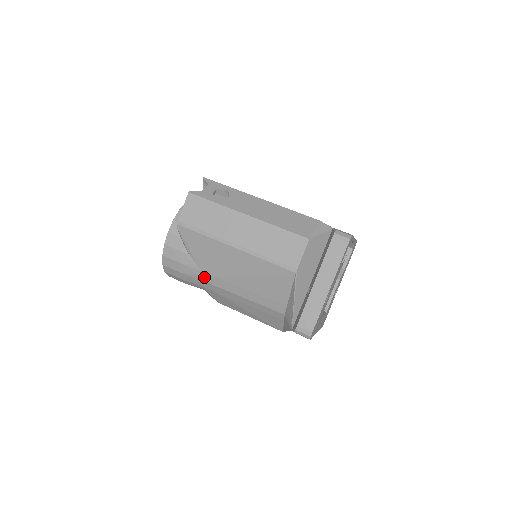
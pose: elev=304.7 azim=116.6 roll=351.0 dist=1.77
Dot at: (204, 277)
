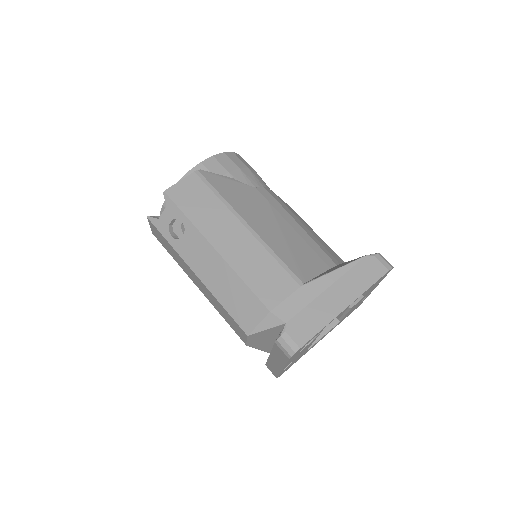
Dot at: occluded
